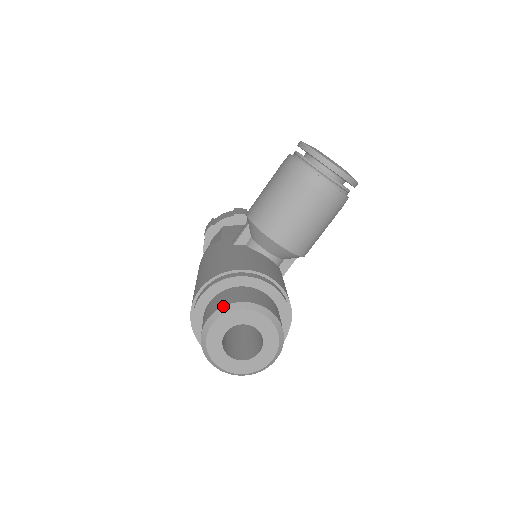
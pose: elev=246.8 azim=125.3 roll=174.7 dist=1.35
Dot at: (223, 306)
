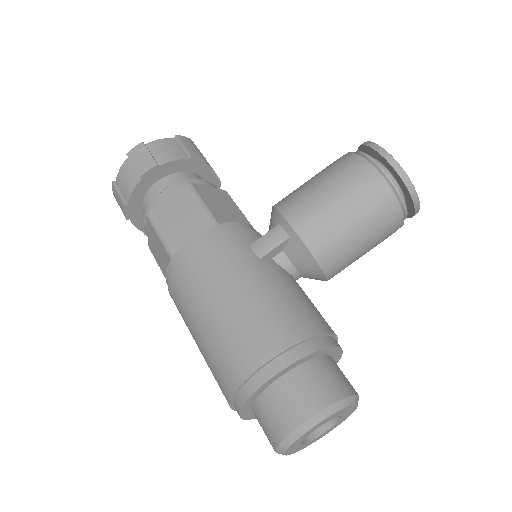
Dot at: (330, 406)
